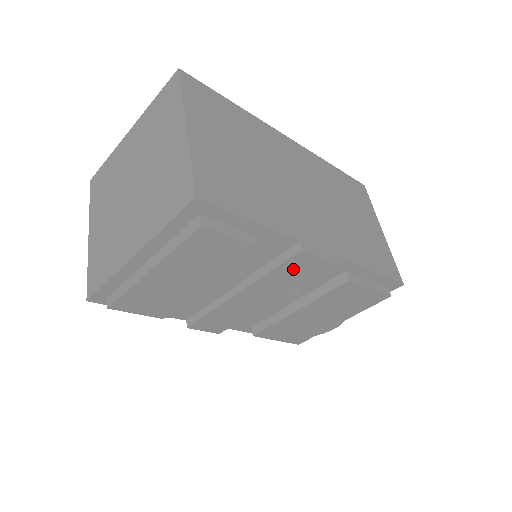
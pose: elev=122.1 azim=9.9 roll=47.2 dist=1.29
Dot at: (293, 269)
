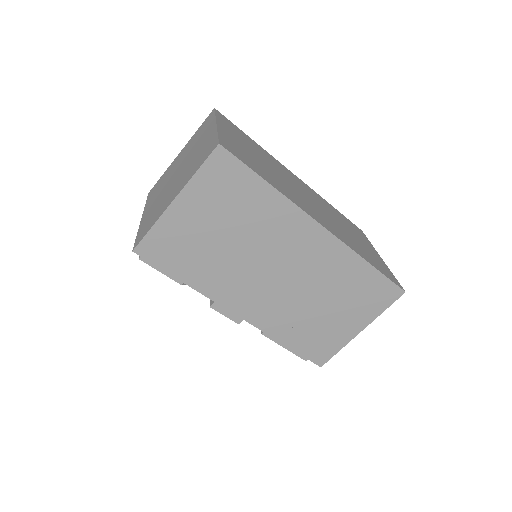
Dot at: occluded
